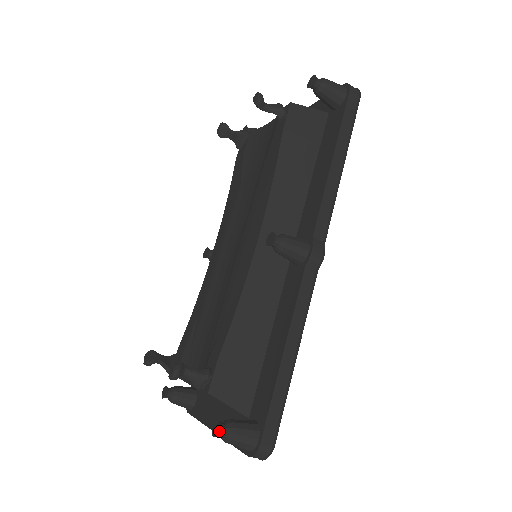
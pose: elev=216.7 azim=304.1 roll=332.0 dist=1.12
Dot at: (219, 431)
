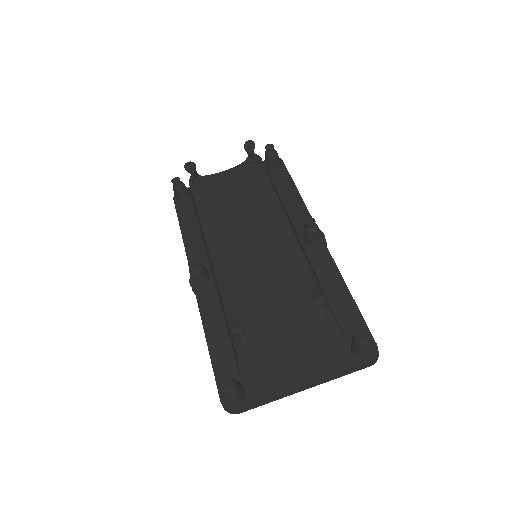
Dot at: (367, 331)
